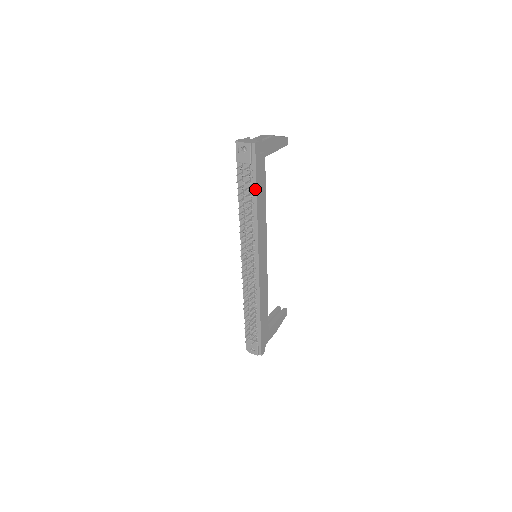
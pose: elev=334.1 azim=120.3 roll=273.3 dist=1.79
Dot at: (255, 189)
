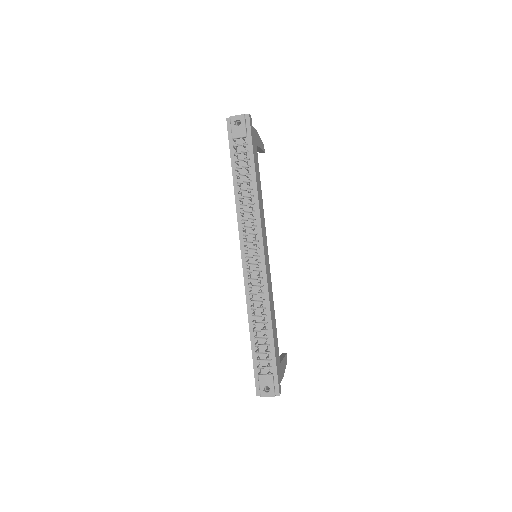
Dot at: (253, 164)
